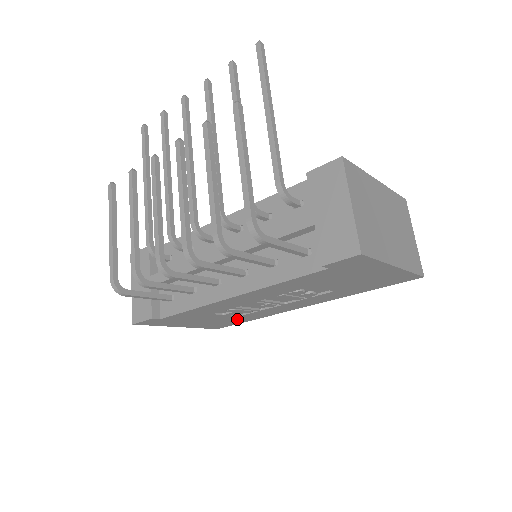
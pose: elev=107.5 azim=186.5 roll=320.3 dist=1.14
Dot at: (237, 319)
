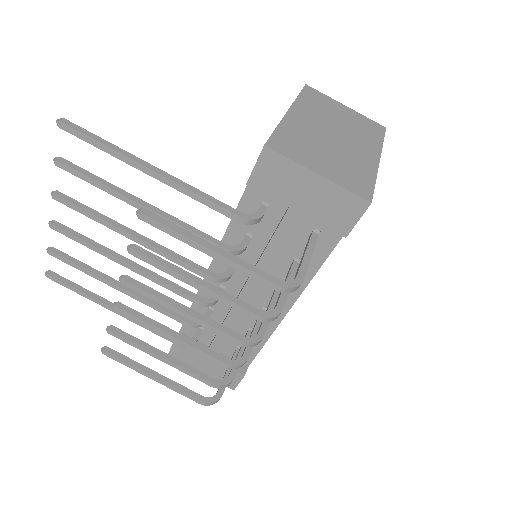
Dot at: occluded
